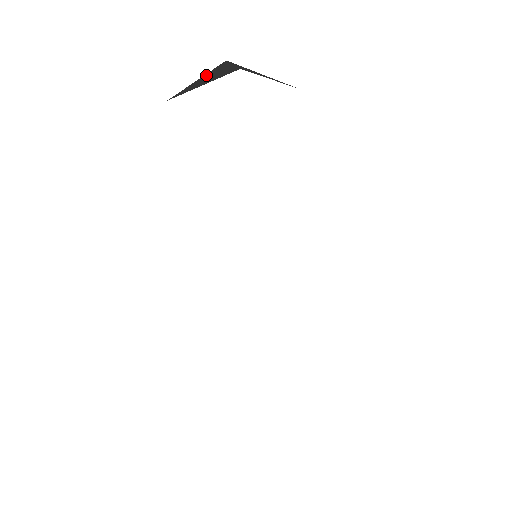
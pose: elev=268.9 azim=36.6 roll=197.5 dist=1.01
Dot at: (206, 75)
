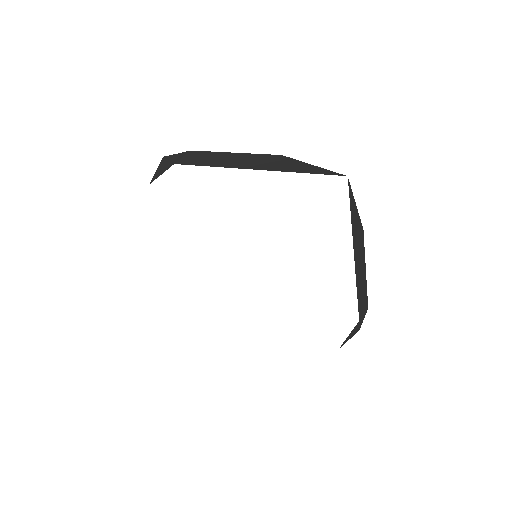
Dot at: occluded
